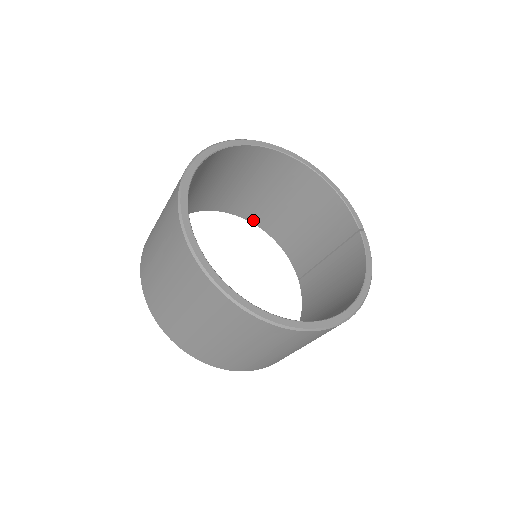
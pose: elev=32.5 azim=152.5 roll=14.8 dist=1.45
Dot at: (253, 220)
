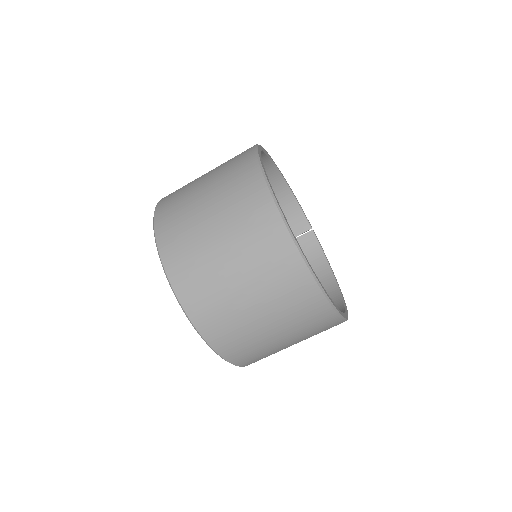
Dot at: occluded
